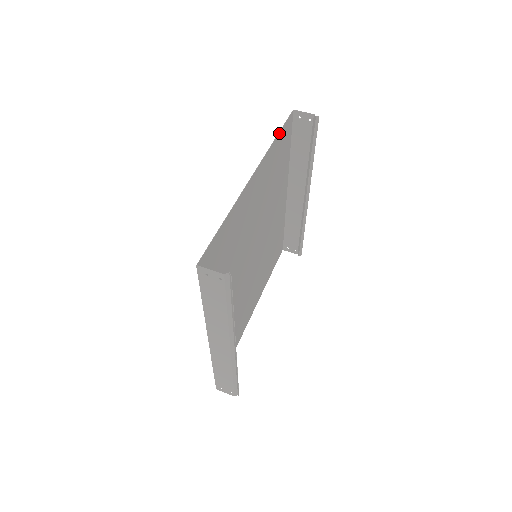
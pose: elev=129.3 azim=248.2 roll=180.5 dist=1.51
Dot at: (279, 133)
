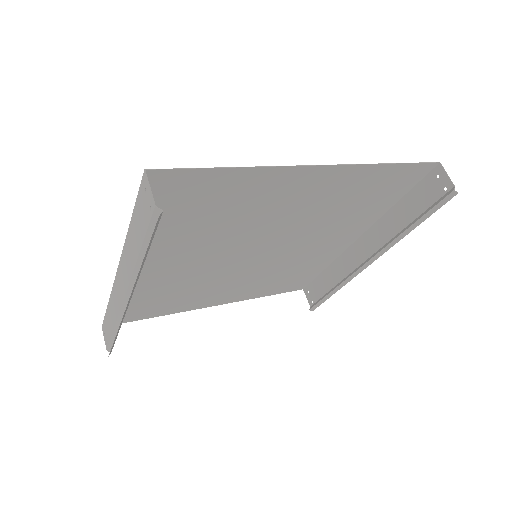
Dot at: (398, 164)
